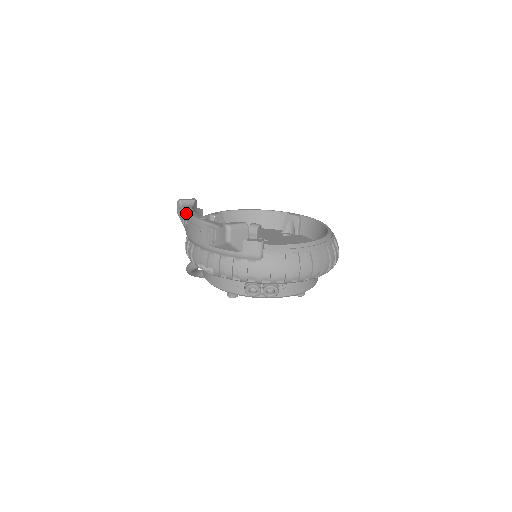
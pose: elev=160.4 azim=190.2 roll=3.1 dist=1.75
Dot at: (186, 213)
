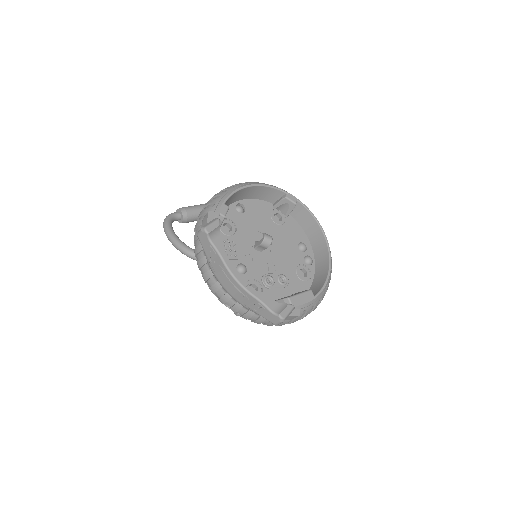
Dot at: (222, 263)
